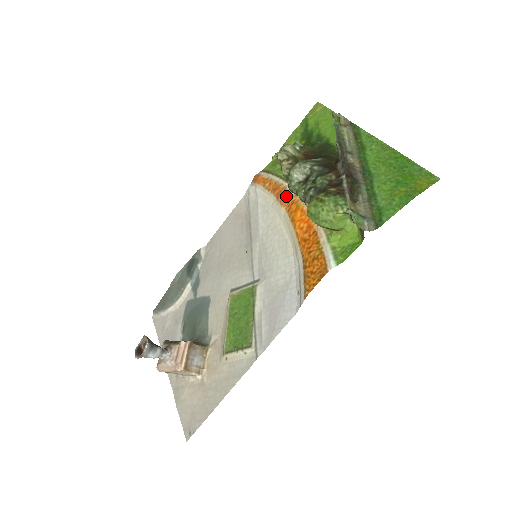
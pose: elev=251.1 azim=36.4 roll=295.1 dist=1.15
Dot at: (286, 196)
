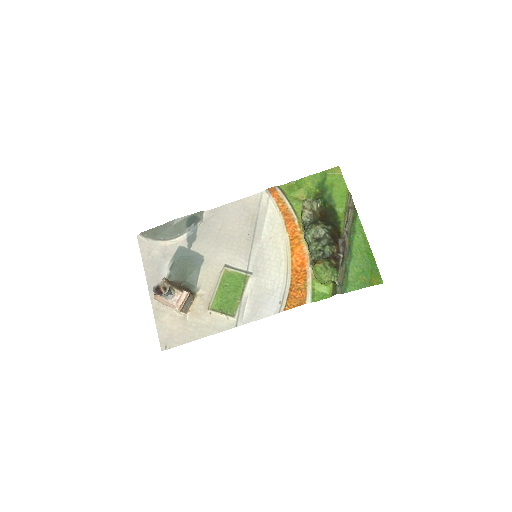
Dot at: (293, 228)
